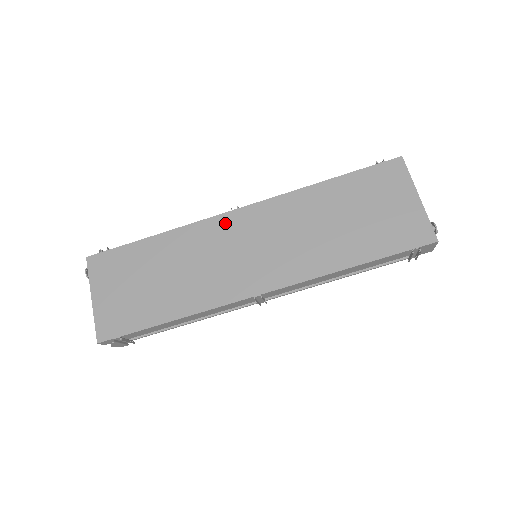
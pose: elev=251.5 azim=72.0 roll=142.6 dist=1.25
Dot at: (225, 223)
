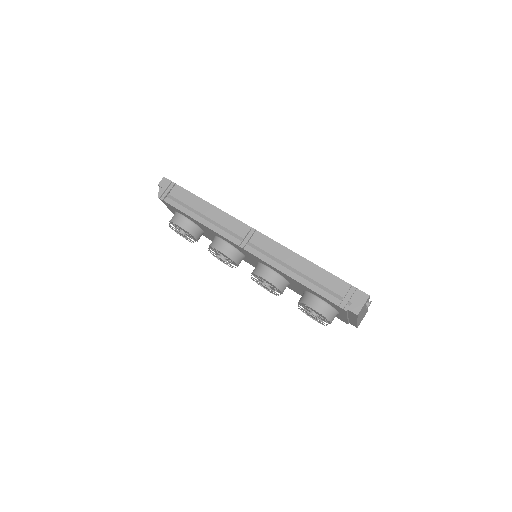
Dot at: occluded
